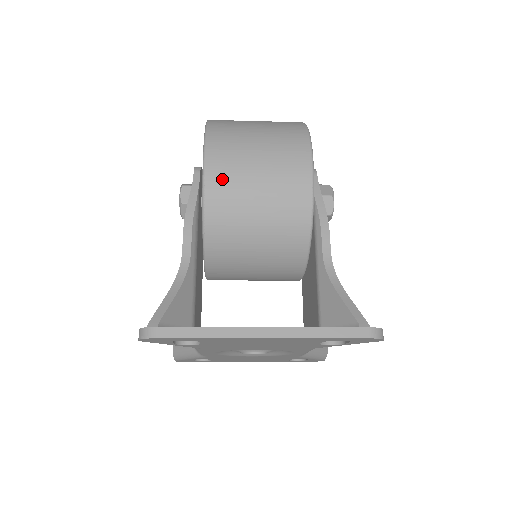
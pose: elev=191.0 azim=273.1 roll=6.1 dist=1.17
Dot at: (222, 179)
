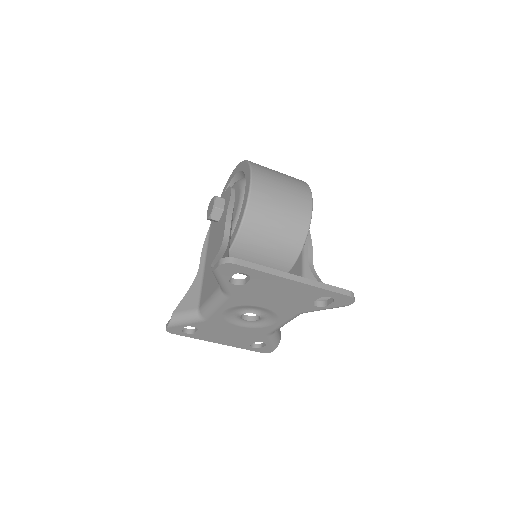
Dot at: (261, 194)
